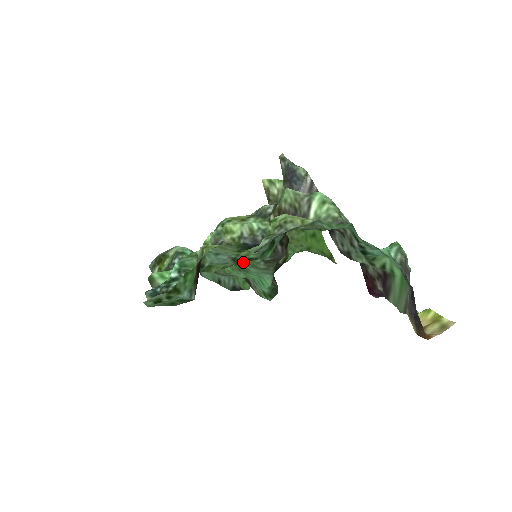
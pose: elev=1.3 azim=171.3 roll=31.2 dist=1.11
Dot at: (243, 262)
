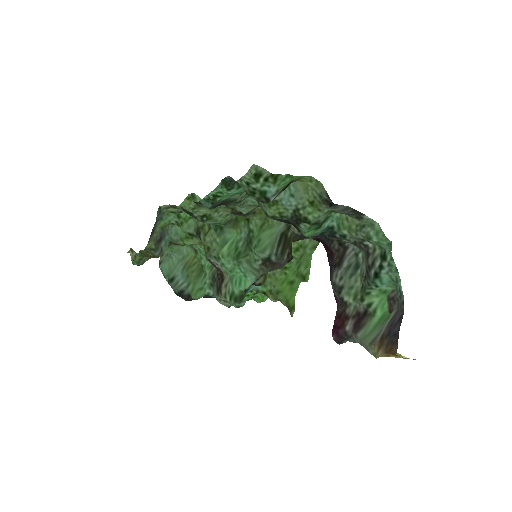
Dot at: (244, 252)
